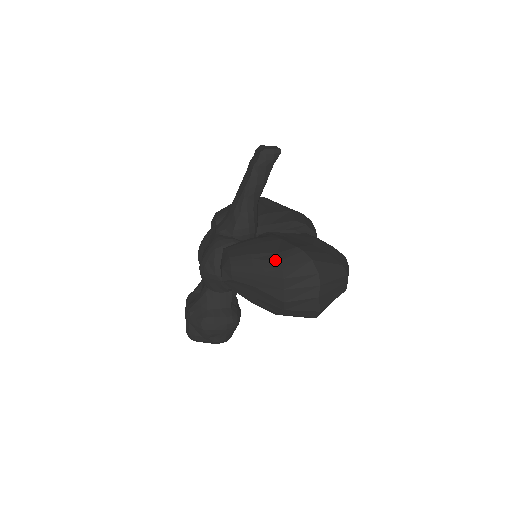
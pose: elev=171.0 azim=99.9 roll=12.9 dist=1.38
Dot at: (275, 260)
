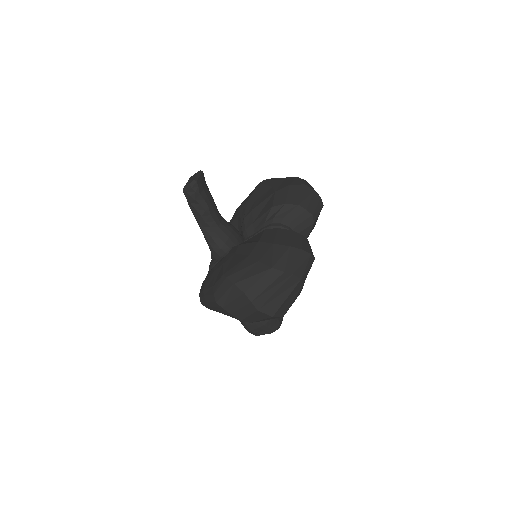
Dot at: (211, 294)
